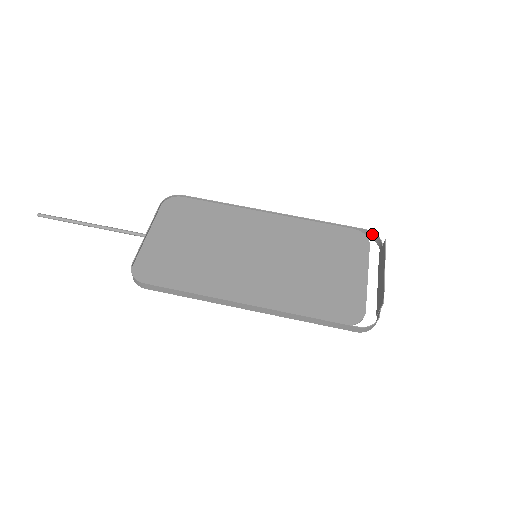
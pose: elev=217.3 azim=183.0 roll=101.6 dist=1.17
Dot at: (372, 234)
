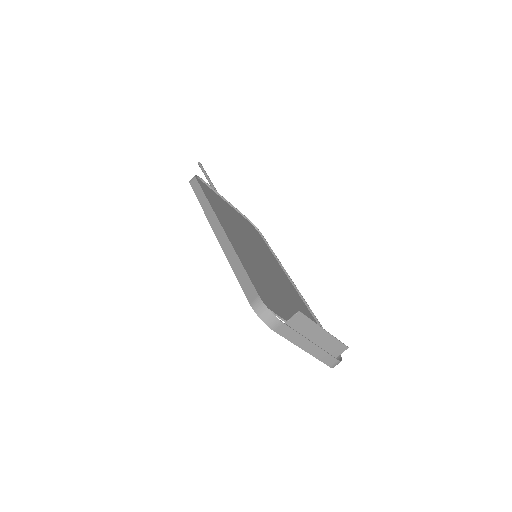
Dot at: (338, 359)
